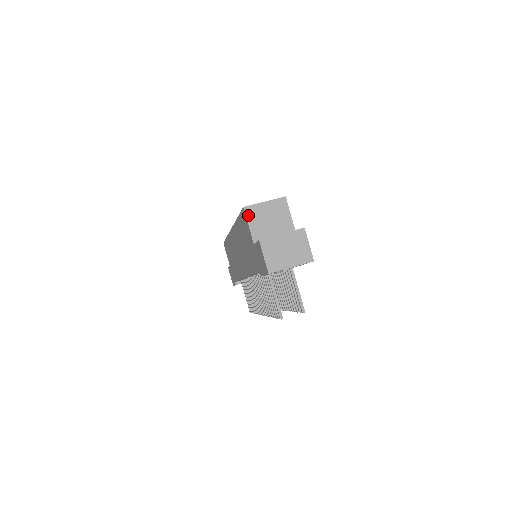
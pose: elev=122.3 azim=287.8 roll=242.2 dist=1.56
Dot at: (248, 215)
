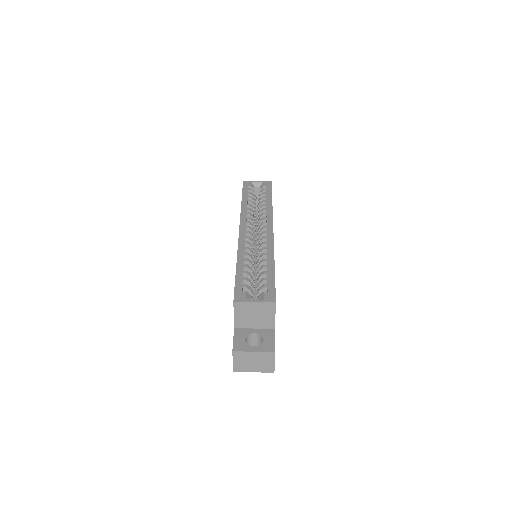
Dot at: (236, 308)
